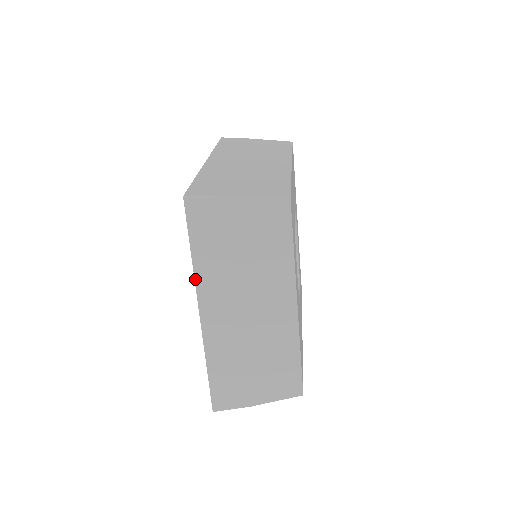
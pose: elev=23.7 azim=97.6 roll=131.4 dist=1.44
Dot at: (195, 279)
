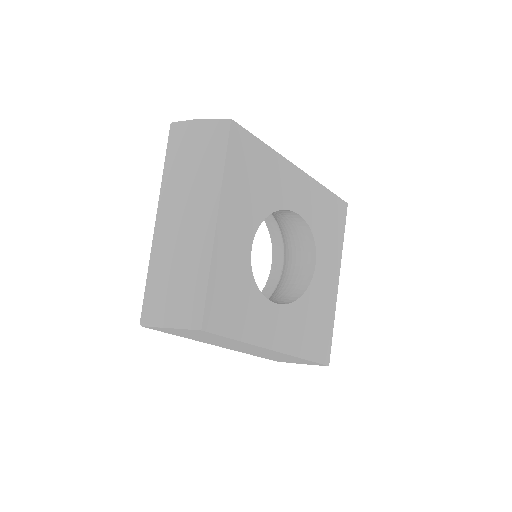
Dot at: occluded
